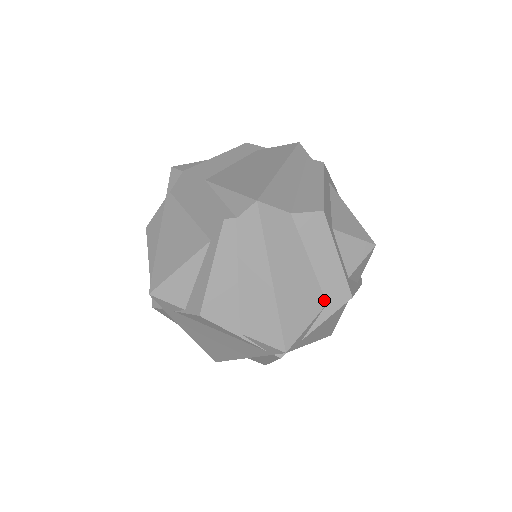
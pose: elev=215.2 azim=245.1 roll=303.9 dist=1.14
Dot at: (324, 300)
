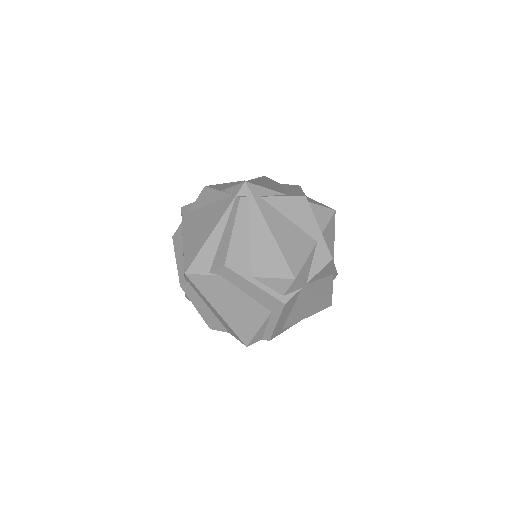
Dot at: (285, 194)
